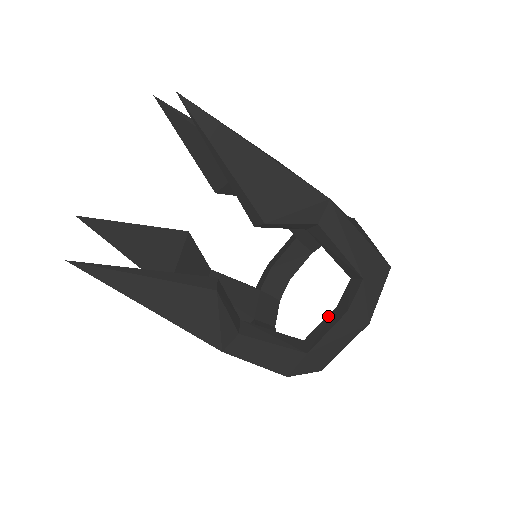
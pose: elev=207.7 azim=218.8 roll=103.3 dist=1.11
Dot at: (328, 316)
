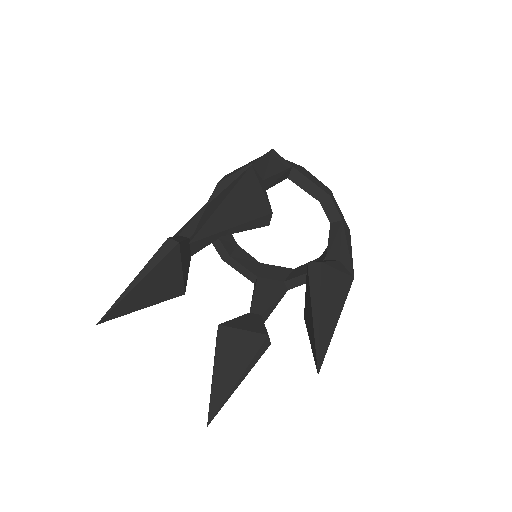
Dot at: (306, 274)
